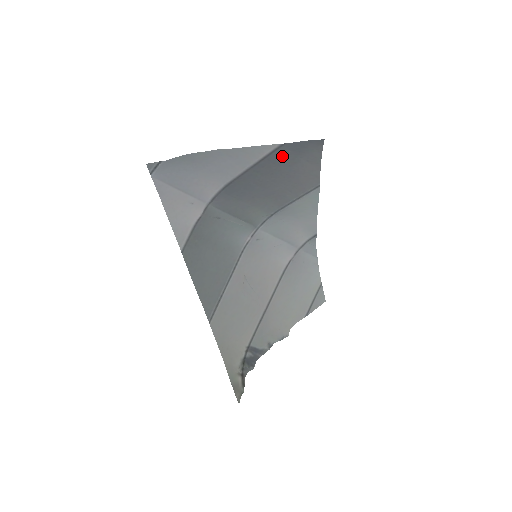
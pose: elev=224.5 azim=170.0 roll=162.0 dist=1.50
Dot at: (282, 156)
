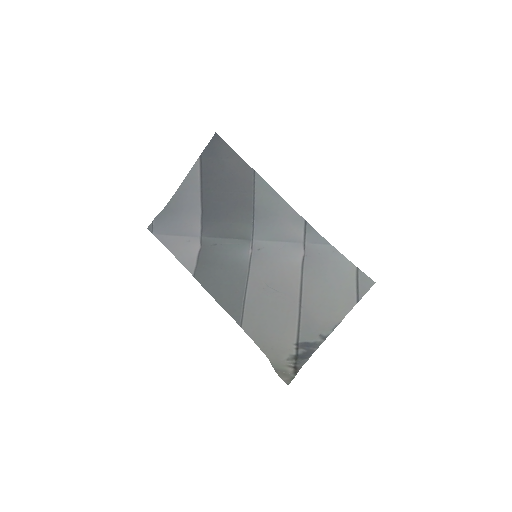
Dot at: (210, 166)
